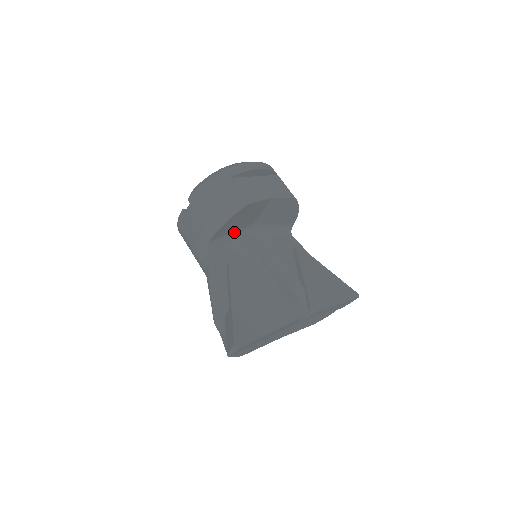
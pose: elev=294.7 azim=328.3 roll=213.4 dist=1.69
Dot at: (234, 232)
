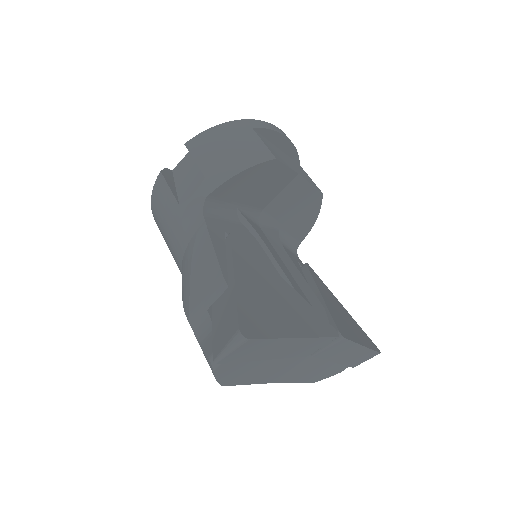
Dot at: (238, 206)
